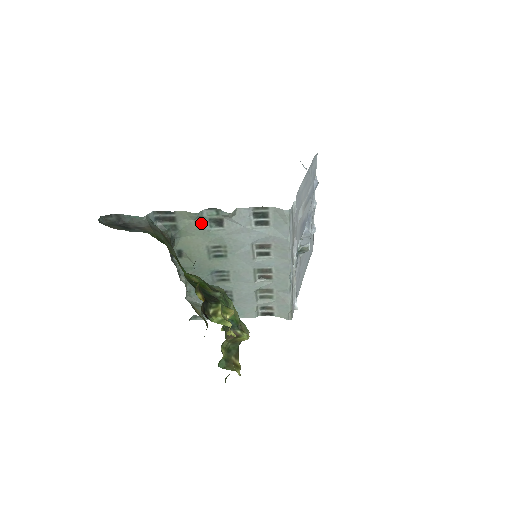
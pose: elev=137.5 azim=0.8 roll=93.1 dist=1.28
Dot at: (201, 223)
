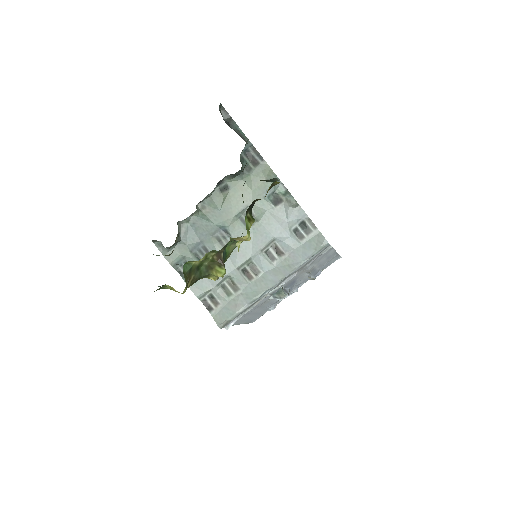
Dot at: (268, 187)
